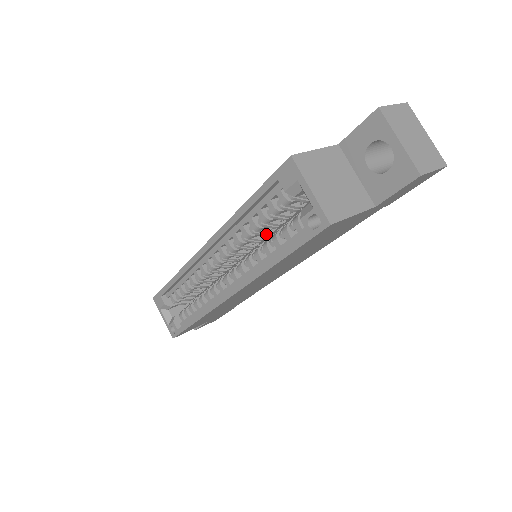
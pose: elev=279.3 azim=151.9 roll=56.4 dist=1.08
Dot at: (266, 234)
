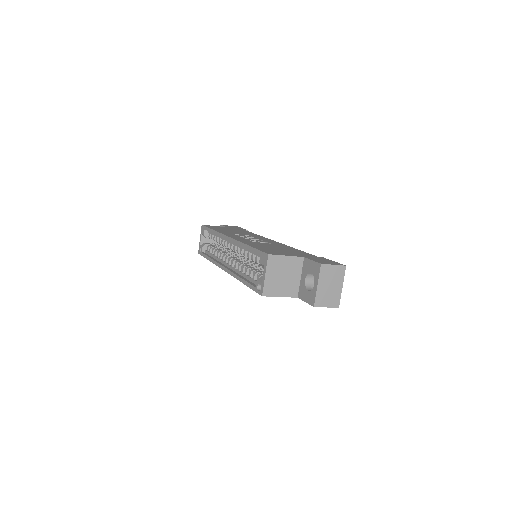
Dot at: occluded
